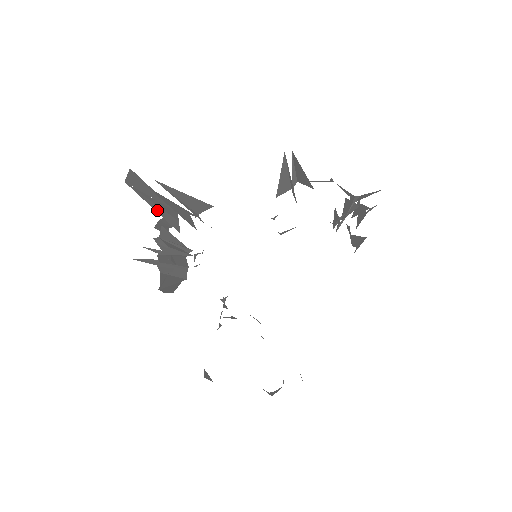
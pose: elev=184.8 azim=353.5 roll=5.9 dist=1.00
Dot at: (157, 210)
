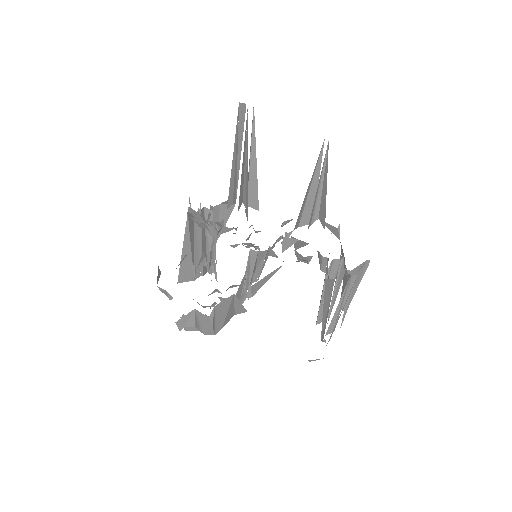
Dot at: (233, 159)
